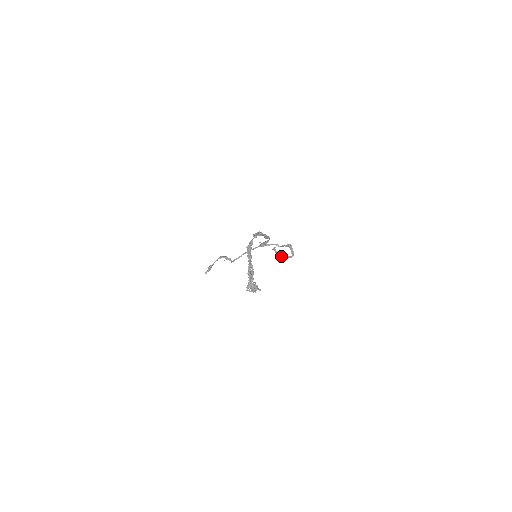
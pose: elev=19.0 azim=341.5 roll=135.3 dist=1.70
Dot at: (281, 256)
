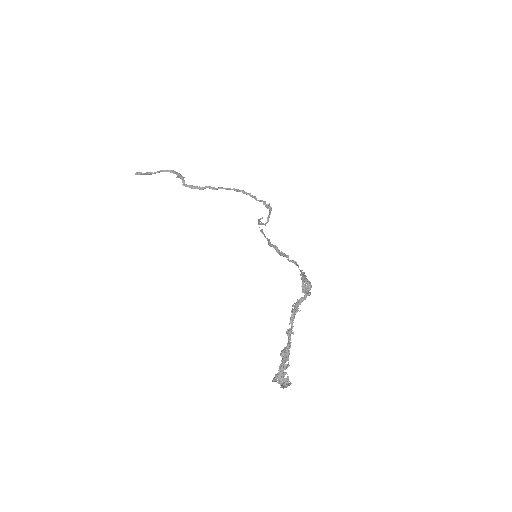
Dot at: (259, 224)
